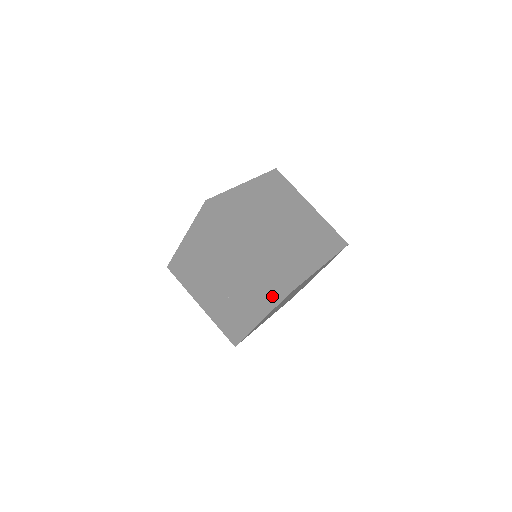
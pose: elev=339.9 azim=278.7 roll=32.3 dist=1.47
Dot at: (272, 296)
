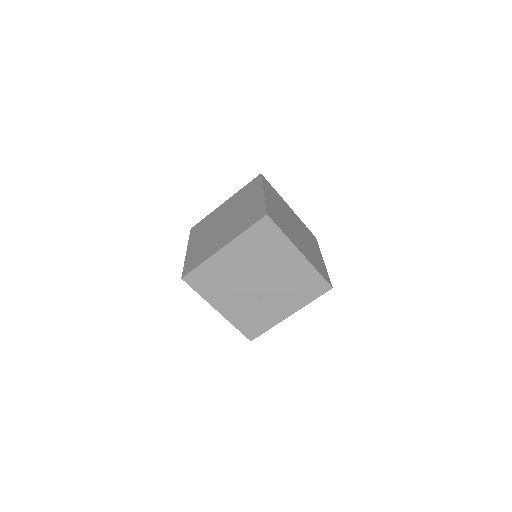
Dot at: (313, 292)
